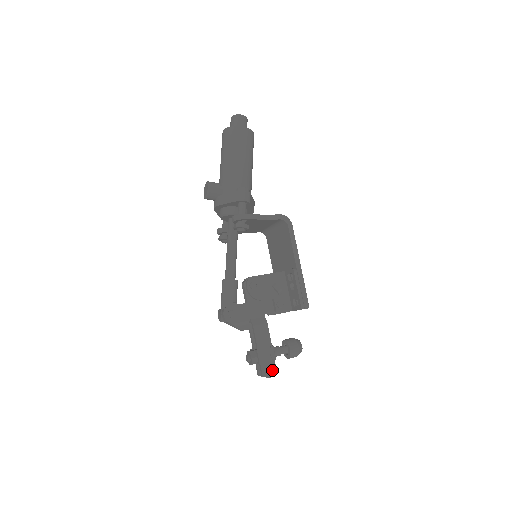
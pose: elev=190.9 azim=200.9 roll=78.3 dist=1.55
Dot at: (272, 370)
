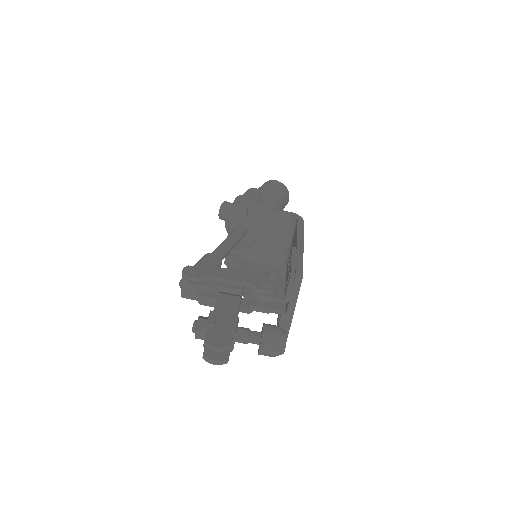
Dot at: (224, 341)
